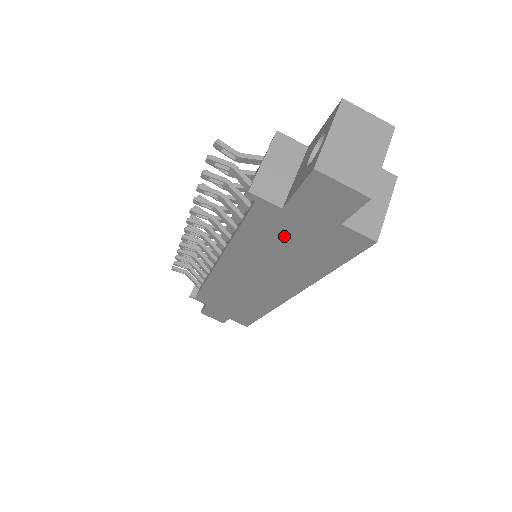
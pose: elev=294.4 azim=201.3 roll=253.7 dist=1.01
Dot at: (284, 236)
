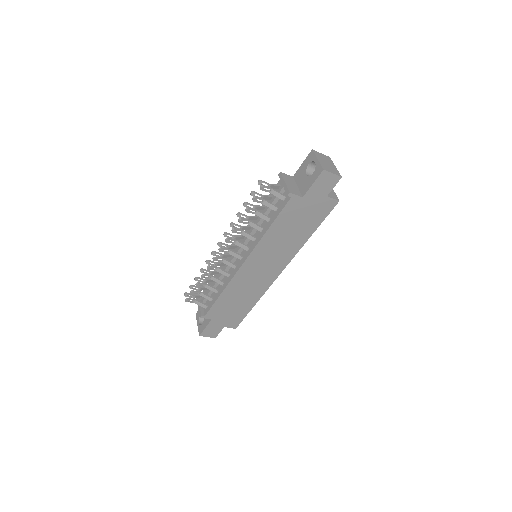
Dot at: (297, 216)
